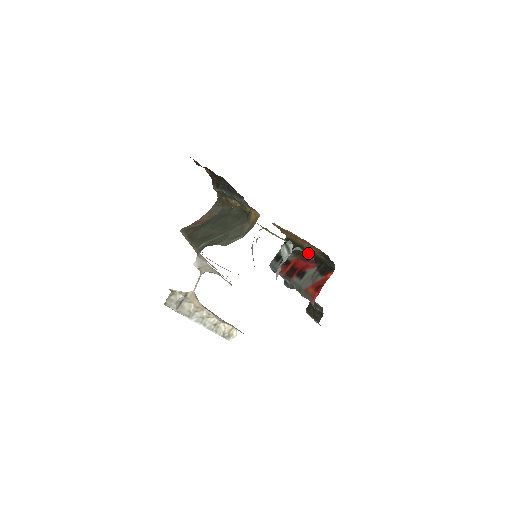
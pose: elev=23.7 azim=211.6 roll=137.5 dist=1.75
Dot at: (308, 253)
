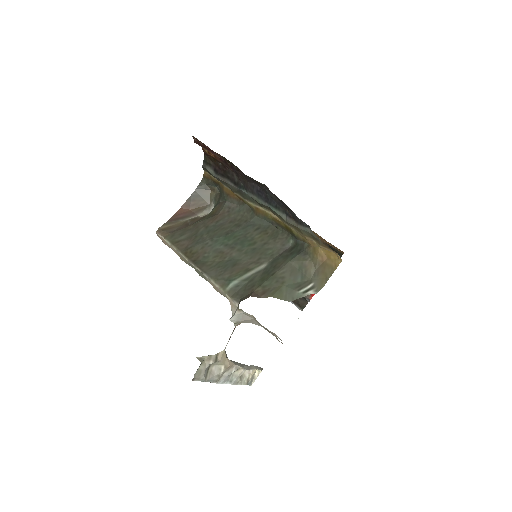
Dot at: occluded
